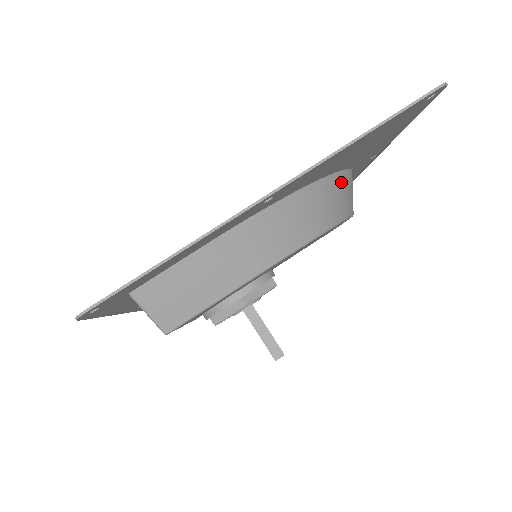
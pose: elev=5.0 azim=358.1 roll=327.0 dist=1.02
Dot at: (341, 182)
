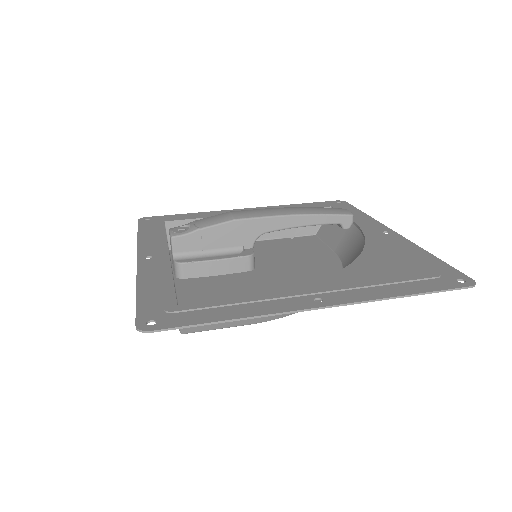
Dot at: occluded
